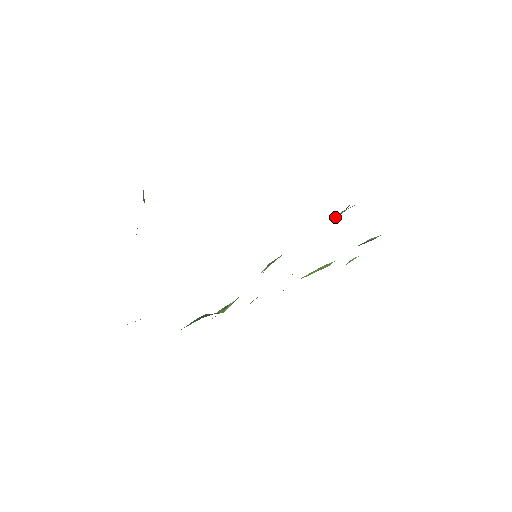
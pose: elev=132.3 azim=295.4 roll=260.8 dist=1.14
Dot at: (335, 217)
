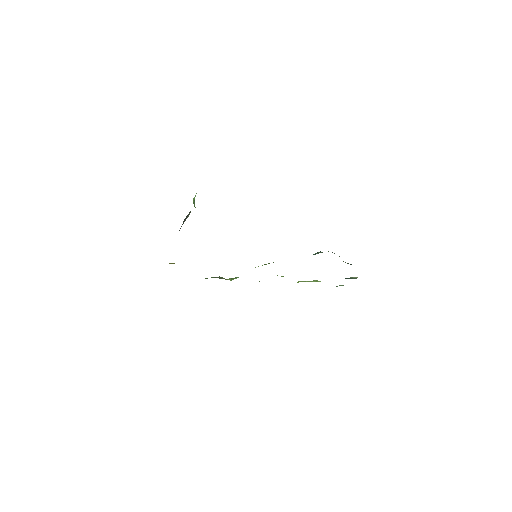
Dot at: (316, 253)
